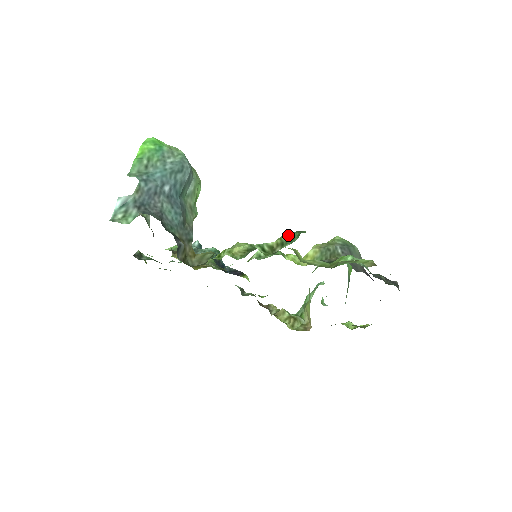
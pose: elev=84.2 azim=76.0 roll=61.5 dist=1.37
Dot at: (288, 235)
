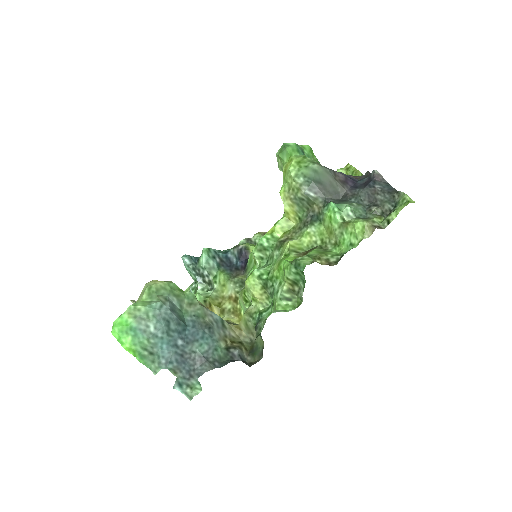
Dot at: (292, 275)
